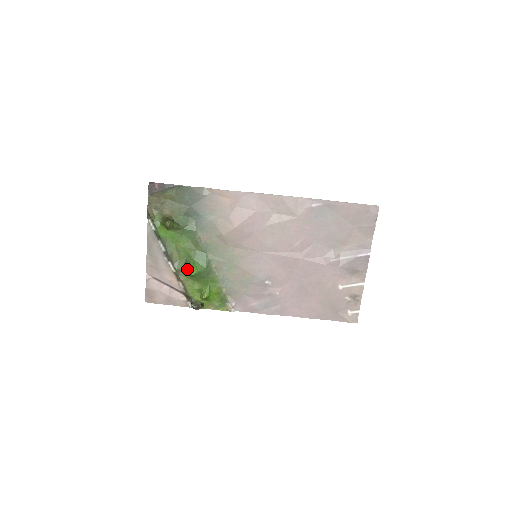
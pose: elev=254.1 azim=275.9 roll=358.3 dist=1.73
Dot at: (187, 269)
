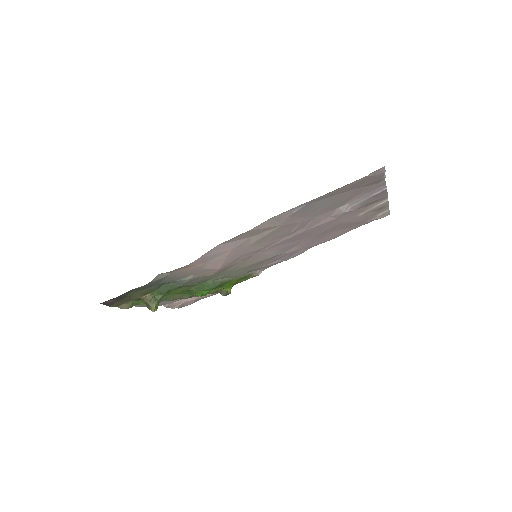
Dot at: occluded
